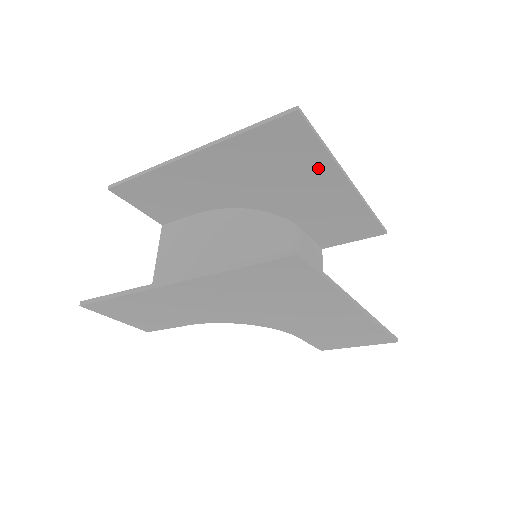
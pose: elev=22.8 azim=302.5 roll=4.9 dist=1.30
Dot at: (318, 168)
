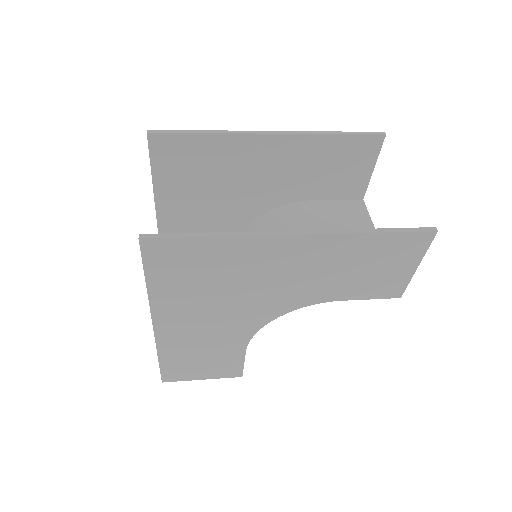
Dot at: (230, 150)
